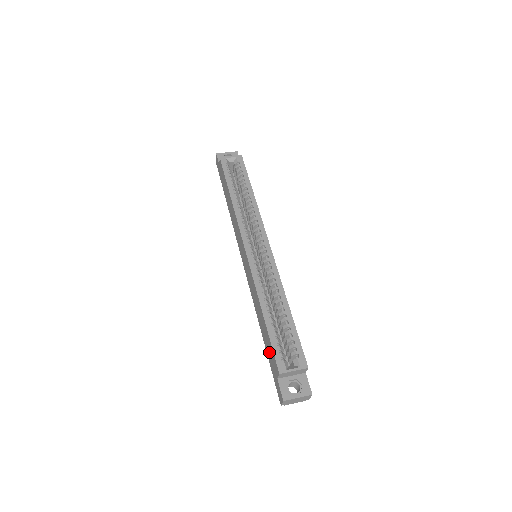
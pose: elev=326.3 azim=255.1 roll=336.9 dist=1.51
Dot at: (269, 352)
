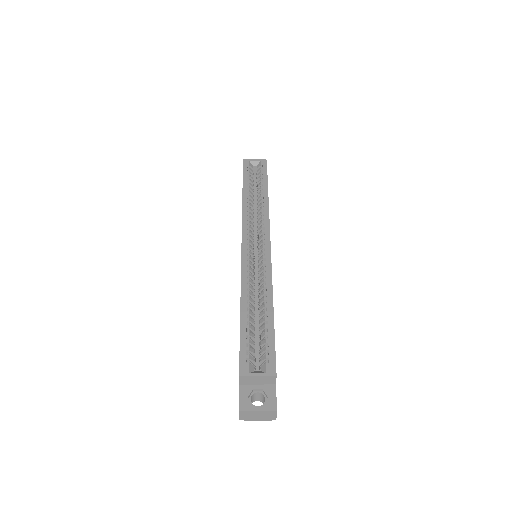
Dot at: occluded
